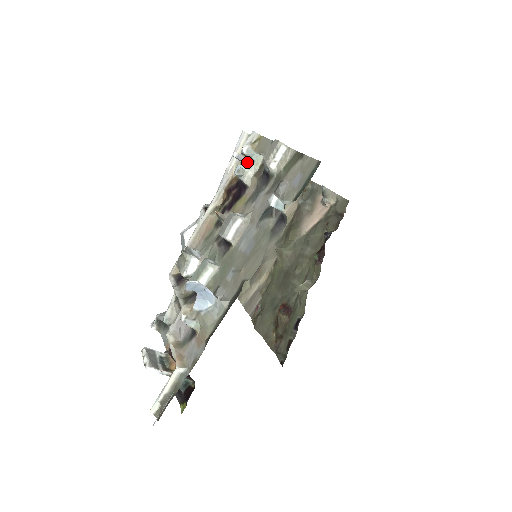
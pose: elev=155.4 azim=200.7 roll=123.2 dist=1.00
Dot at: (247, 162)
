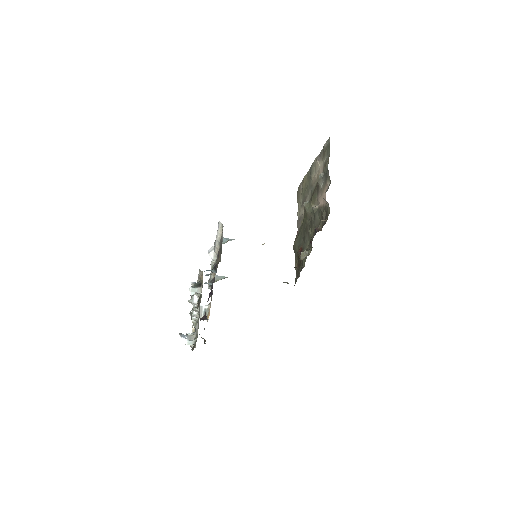
Dot at: (195, 290)
